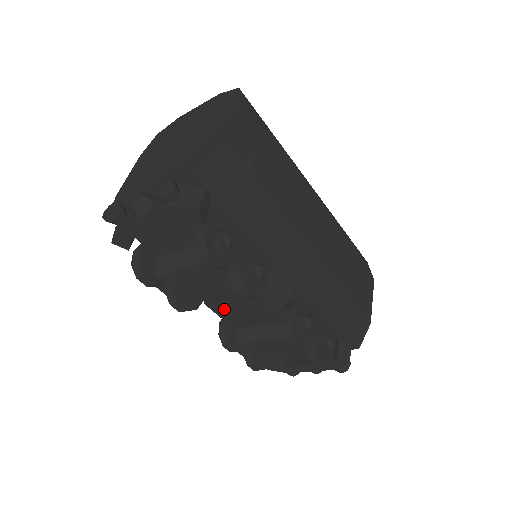
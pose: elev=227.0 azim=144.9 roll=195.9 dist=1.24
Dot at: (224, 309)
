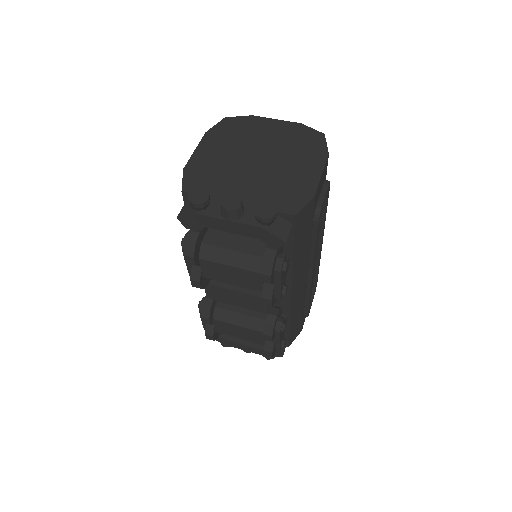
Dot at: (223, 294)
